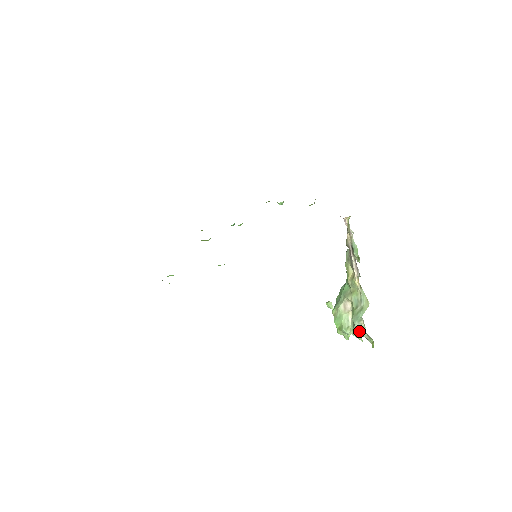
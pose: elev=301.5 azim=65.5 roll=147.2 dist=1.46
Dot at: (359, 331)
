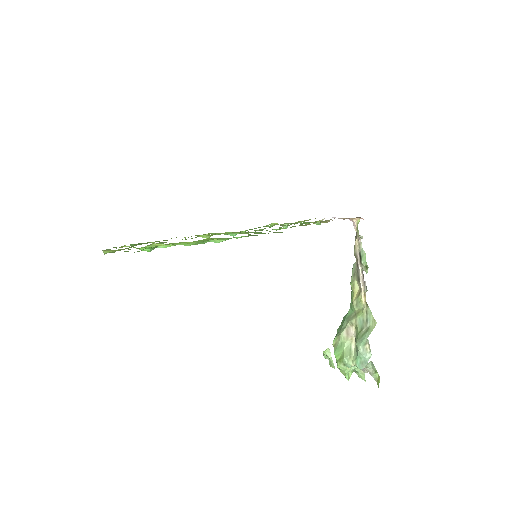
Dot at: (363, 358)
